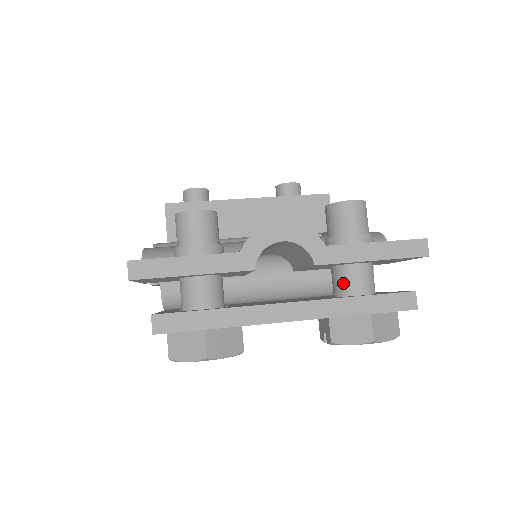
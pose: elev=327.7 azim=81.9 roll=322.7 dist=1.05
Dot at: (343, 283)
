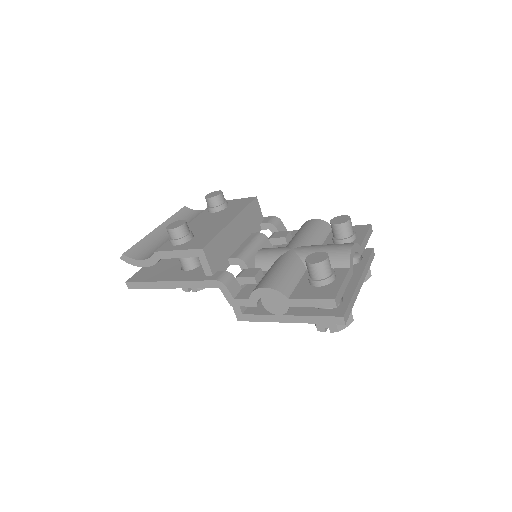
Dot at: occluded
